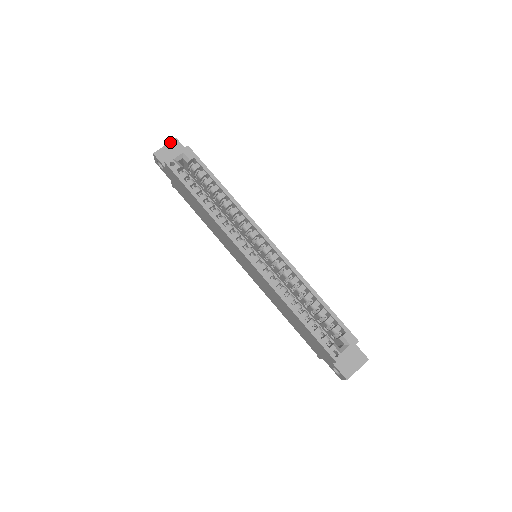
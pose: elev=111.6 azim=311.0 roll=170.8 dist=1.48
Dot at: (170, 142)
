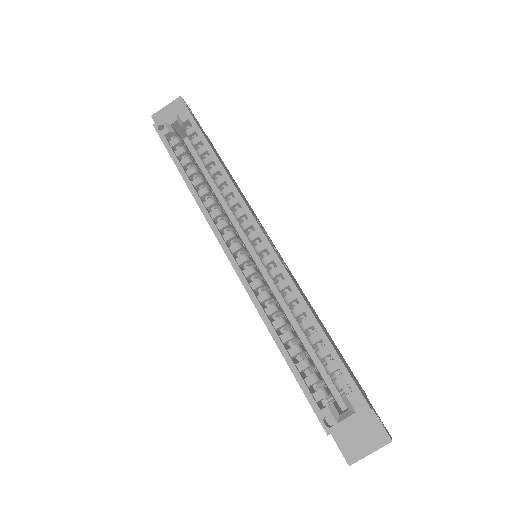
Dot at: (173, 101)
